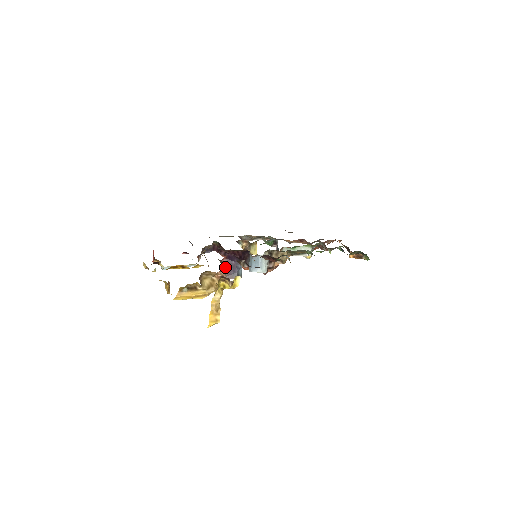
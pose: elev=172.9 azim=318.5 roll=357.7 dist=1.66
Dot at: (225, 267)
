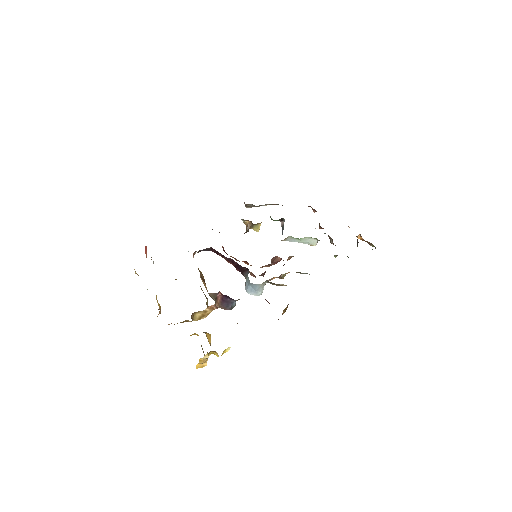
Dot at: (219, 301)
